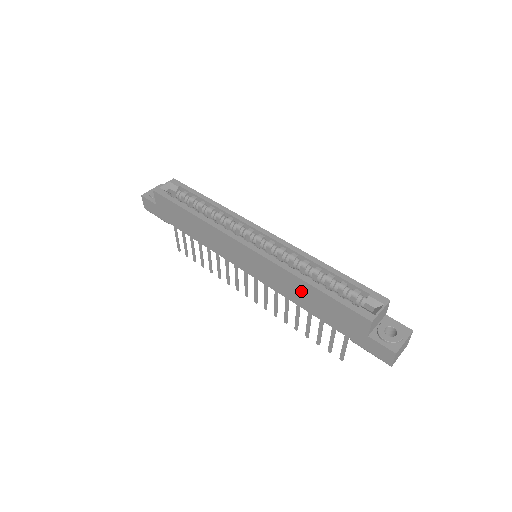
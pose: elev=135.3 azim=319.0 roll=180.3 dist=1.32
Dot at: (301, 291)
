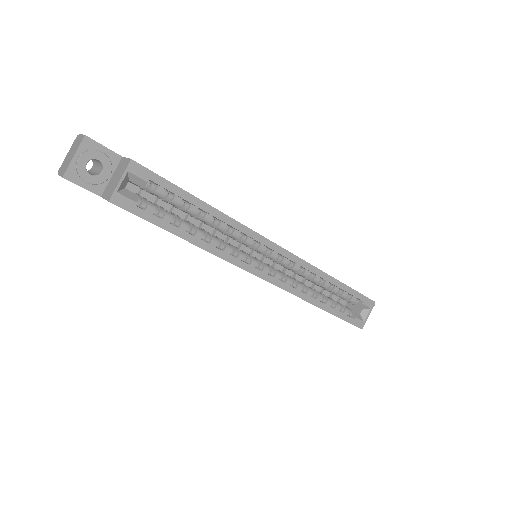
Dot at: occluded
